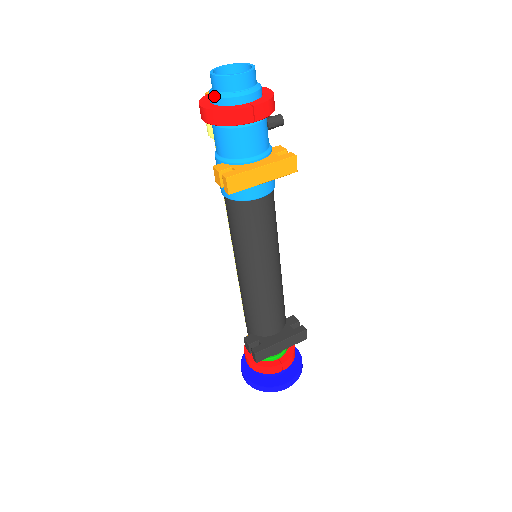
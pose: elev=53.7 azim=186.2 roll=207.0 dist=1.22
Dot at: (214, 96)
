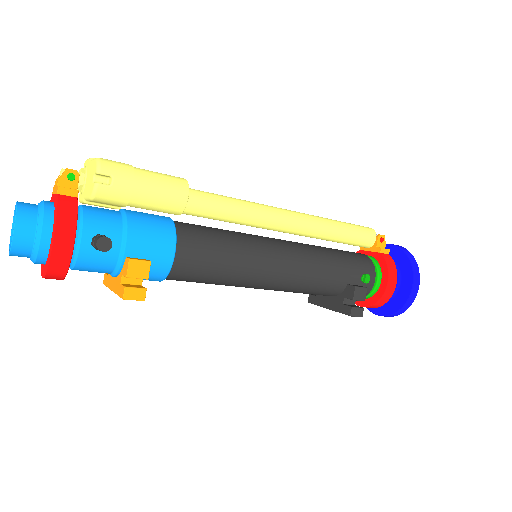
Dot at: occluded
